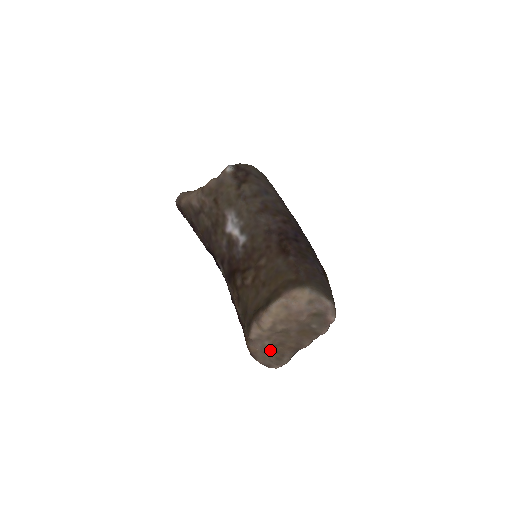
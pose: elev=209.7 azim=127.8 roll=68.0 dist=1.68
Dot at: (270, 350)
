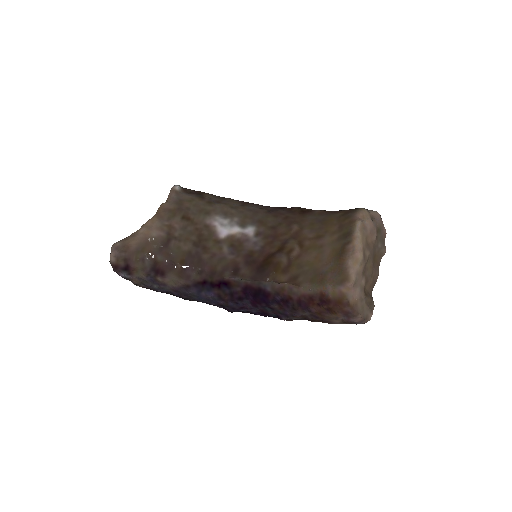
Dot at: (364, 293)
